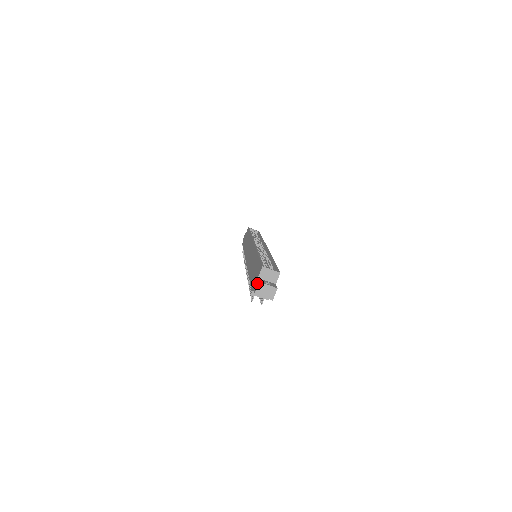
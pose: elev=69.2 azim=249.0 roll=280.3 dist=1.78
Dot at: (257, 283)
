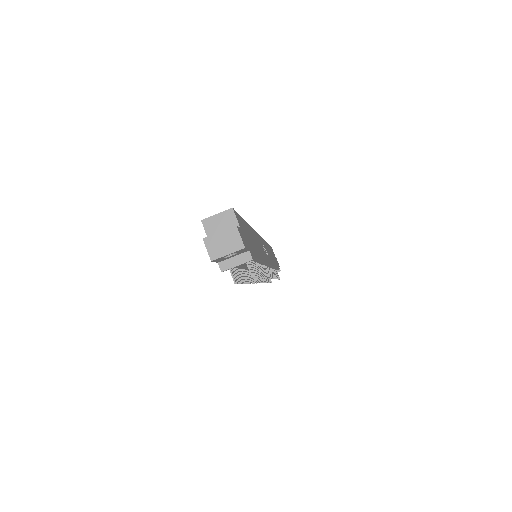
Dot at: (205, 244)
